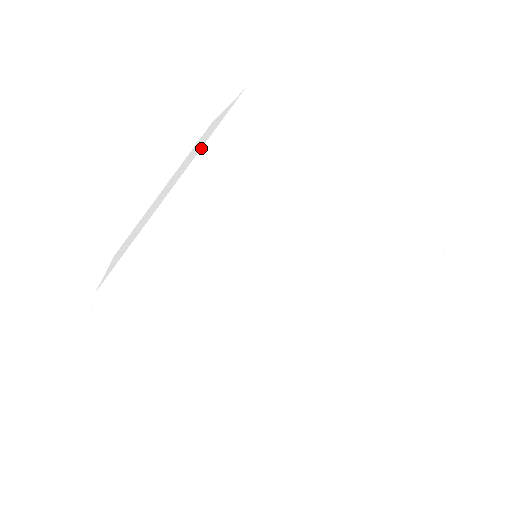
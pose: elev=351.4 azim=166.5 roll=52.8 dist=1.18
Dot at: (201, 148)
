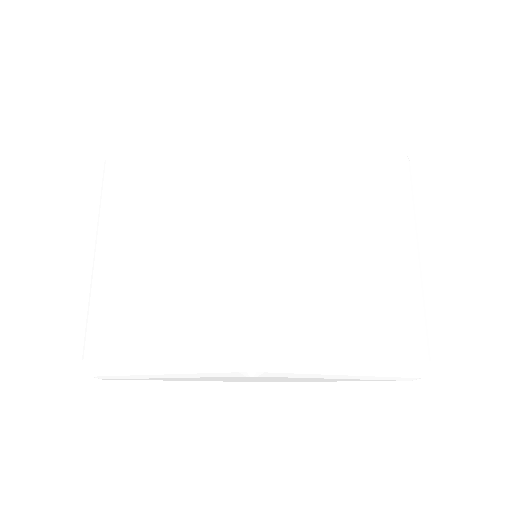
Dot at: occluded
